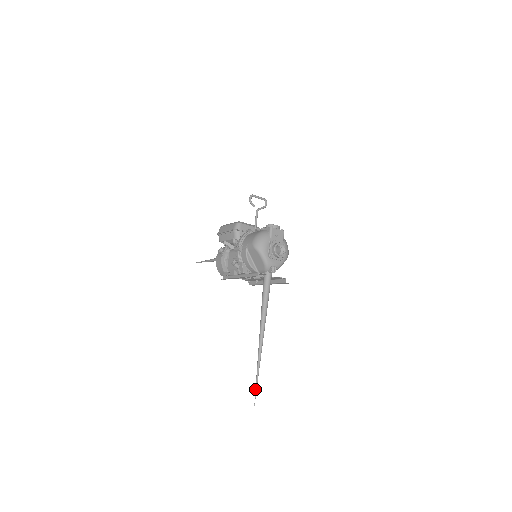
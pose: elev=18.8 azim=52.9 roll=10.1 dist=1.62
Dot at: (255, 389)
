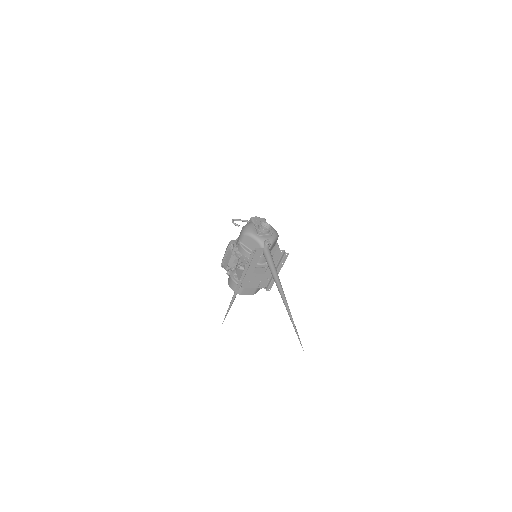
Dot at: occluded
